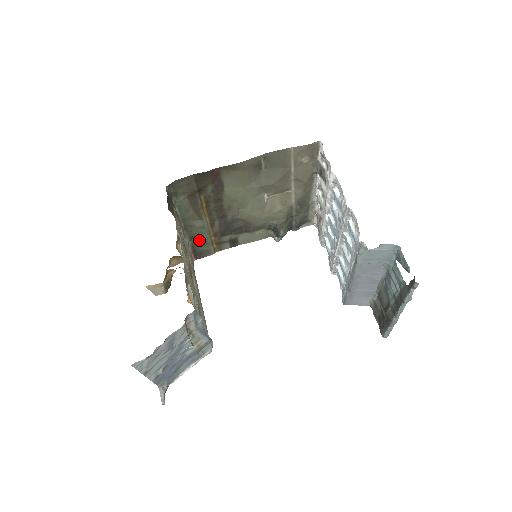
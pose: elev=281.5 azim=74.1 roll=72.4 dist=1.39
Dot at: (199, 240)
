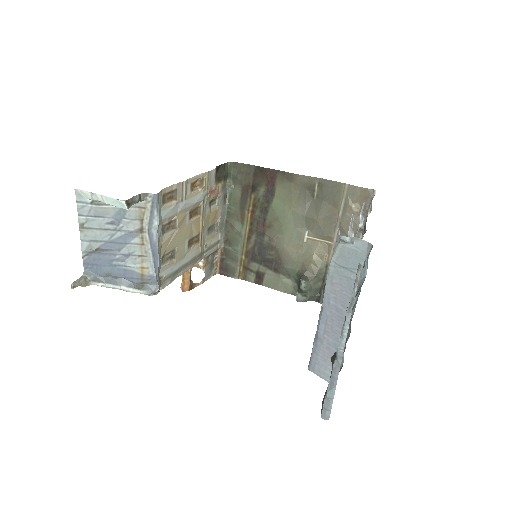
Dot at: (231, 249)
